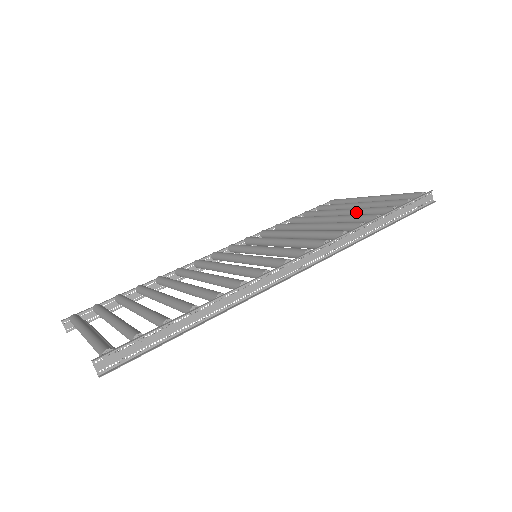
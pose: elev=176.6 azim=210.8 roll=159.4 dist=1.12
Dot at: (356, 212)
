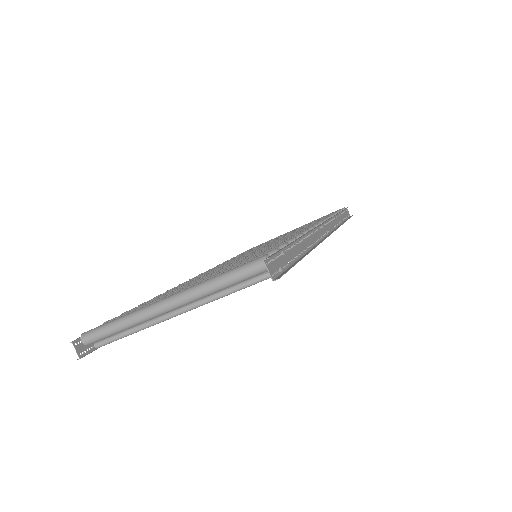
Dot at: occluded
